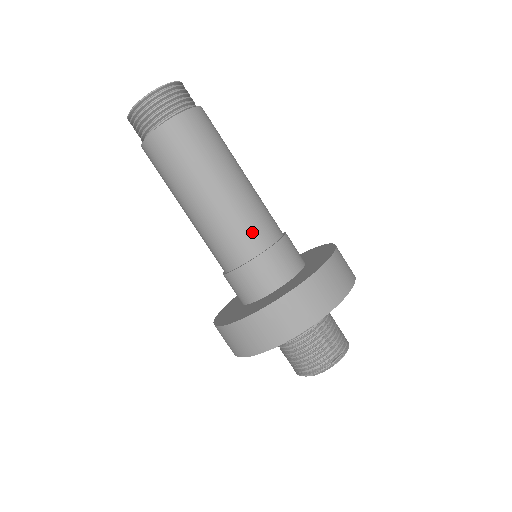
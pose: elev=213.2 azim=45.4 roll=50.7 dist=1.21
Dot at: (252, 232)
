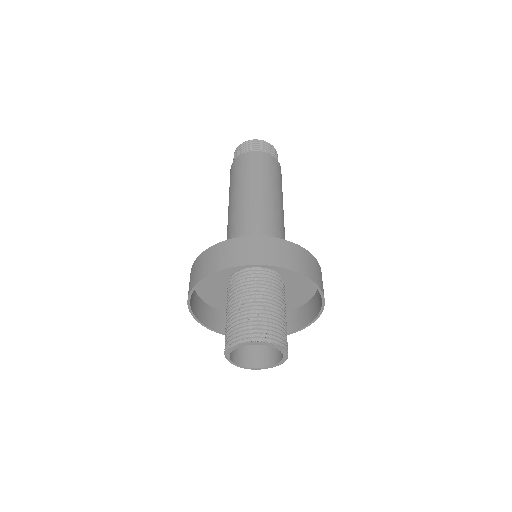
Dot at: (239, 223)
